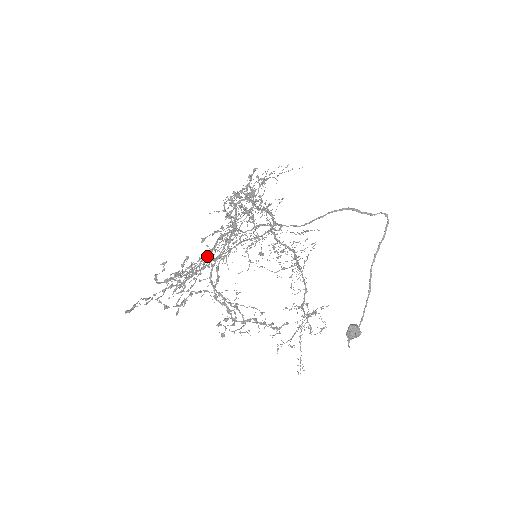
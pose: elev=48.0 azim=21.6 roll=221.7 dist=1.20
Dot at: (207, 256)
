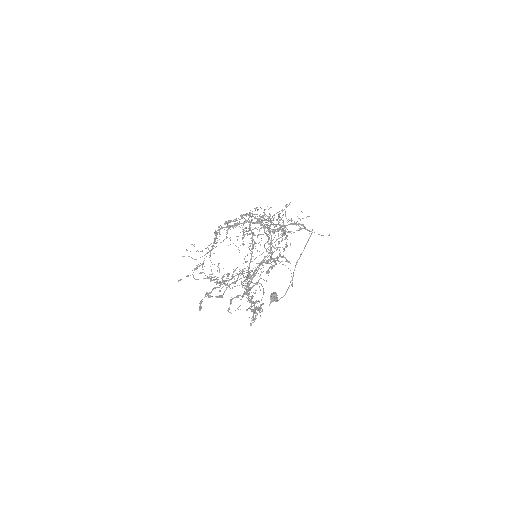
Dot at: (254, 273)
